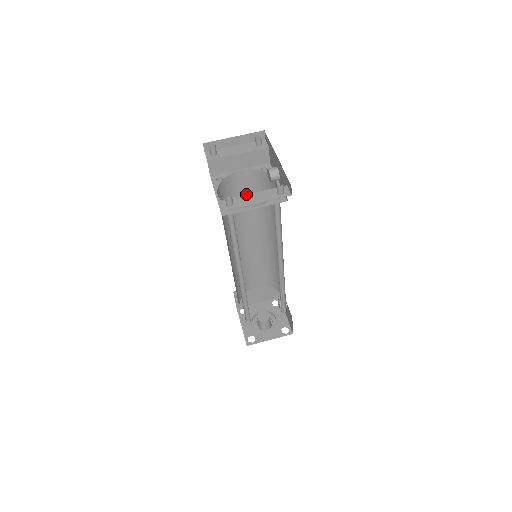
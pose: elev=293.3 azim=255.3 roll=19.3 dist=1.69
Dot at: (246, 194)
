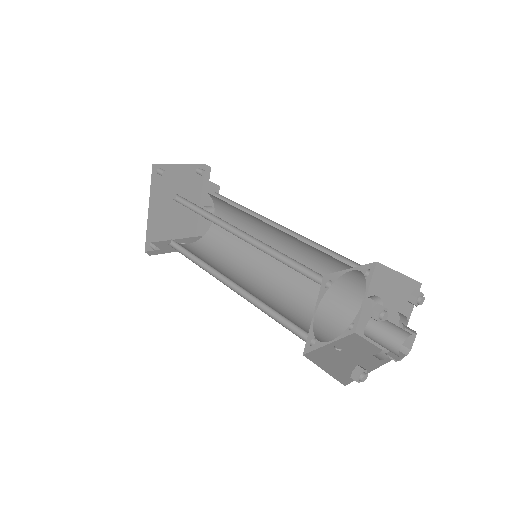
Dot at: occluded
